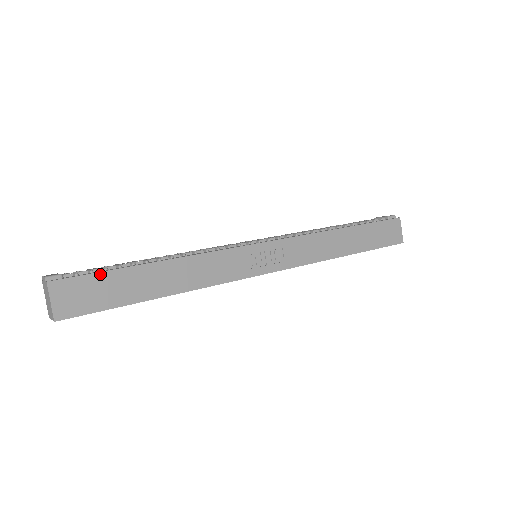
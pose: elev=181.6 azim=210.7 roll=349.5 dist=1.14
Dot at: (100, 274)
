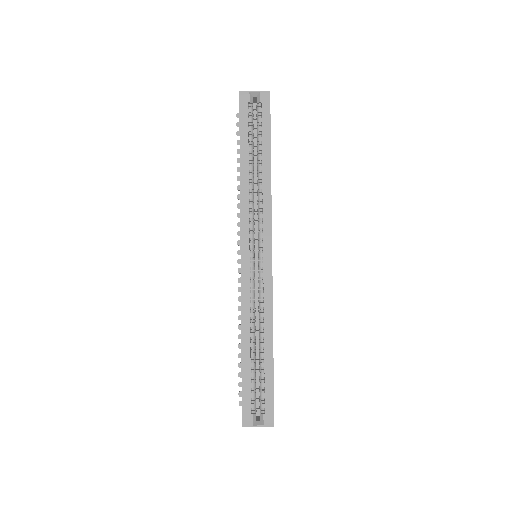
Dot at: occluded
